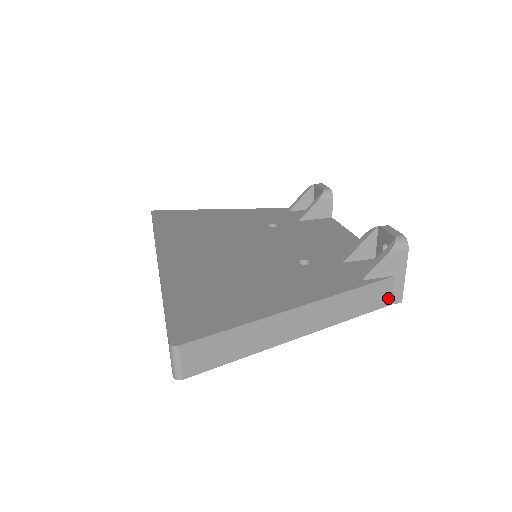
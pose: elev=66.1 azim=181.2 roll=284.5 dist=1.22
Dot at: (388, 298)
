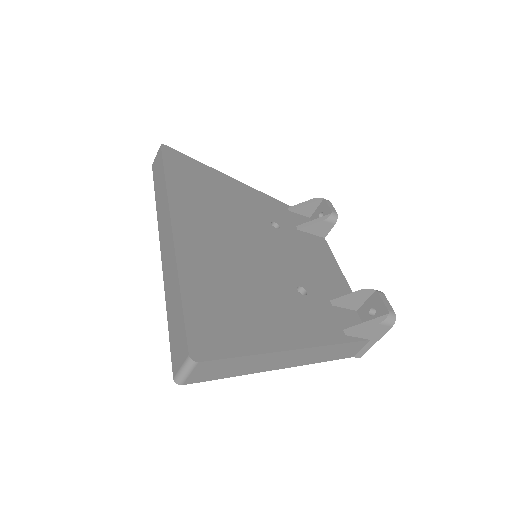
Dot at: (354, 353)
